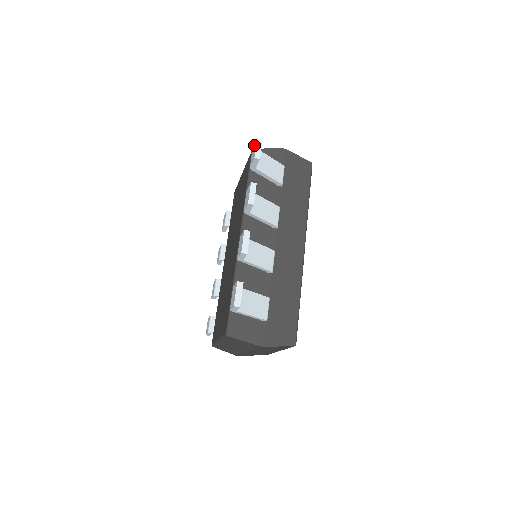
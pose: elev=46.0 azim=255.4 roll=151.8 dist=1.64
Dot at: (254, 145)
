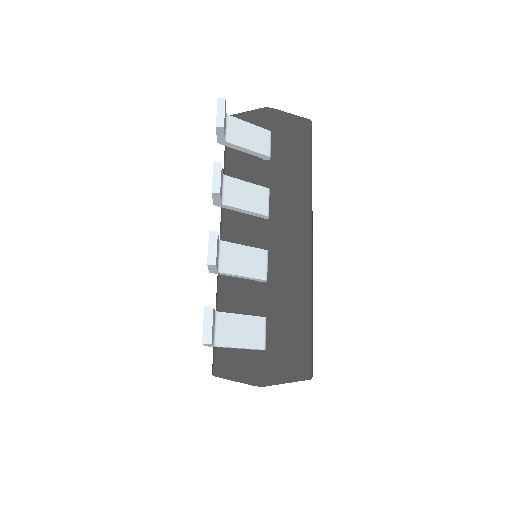
Dot at: occluded
